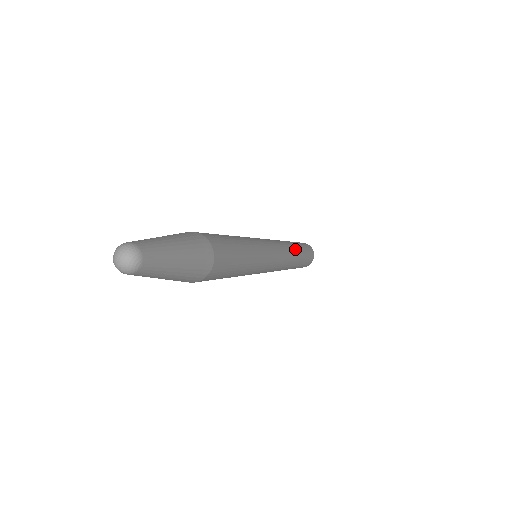
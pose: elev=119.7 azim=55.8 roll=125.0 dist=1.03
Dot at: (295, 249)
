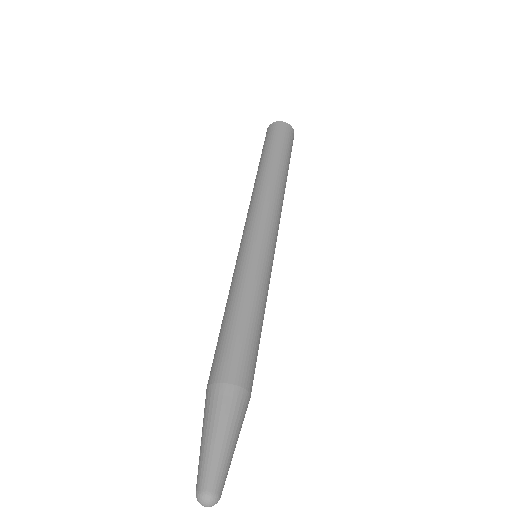
Dot at: (280, 181)
